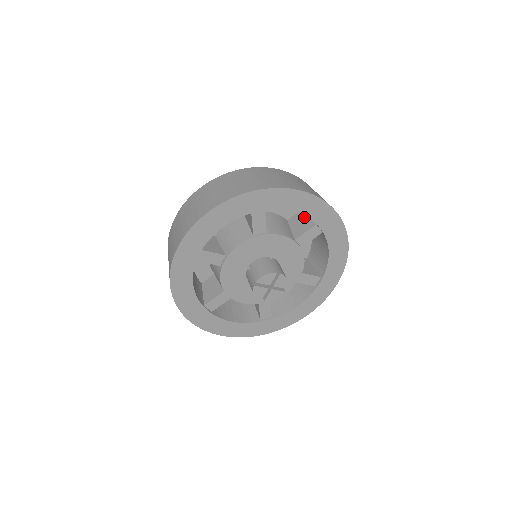
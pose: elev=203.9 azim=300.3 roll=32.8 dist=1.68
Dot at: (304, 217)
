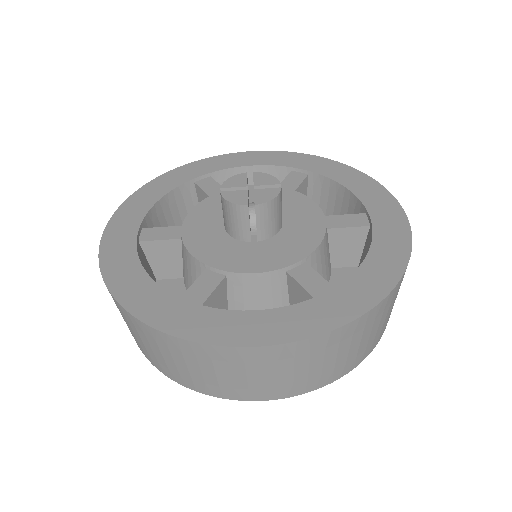
Dot at: occluded
